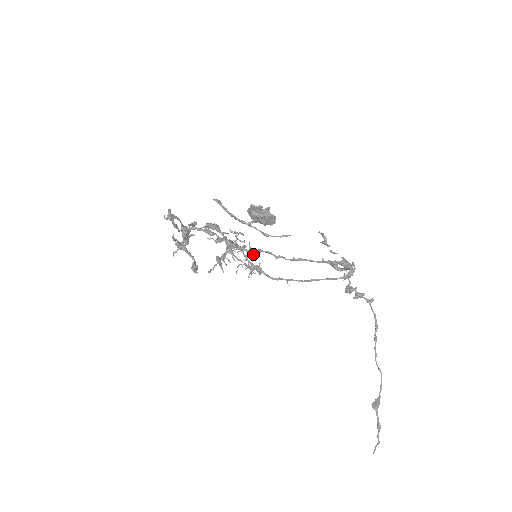
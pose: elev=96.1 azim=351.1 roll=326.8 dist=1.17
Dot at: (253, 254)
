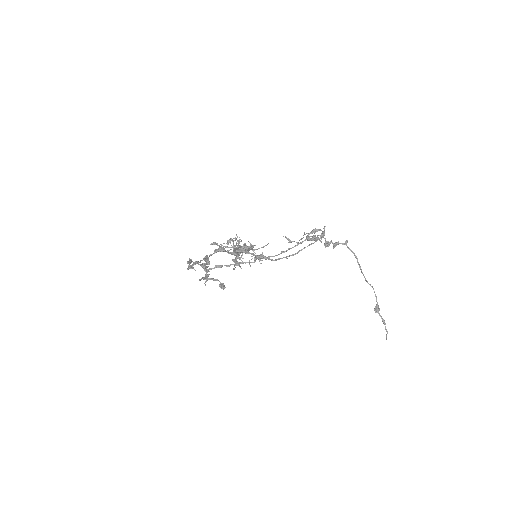
Dot at: (252, 262)
